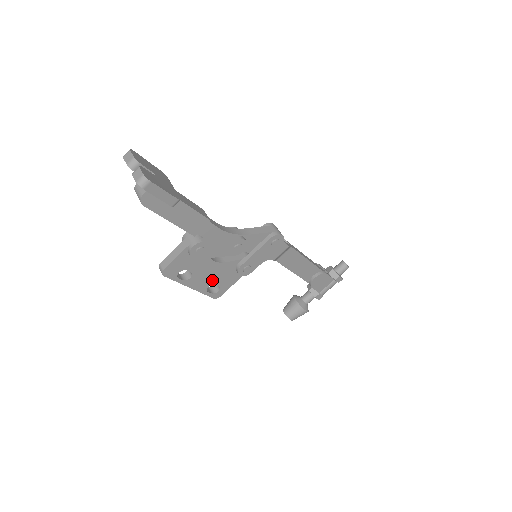
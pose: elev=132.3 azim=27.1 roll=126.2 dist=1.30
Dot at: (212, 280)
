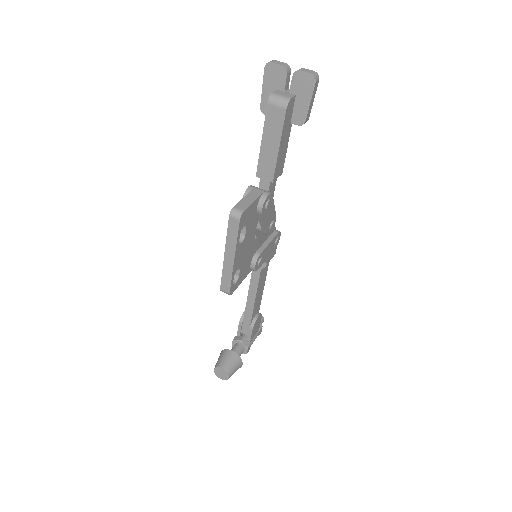
Dot at: (242, 261)
